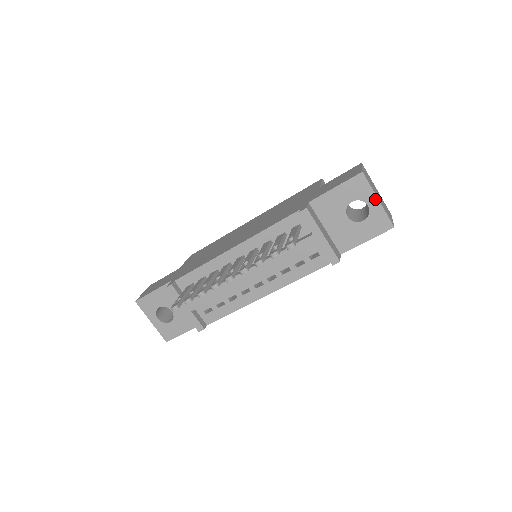
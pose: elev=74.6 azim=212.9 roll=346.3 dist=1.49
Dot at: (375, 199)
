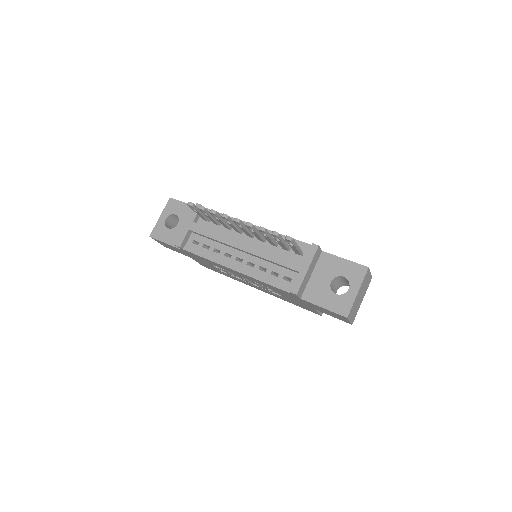
Dot at: (357, 289)
